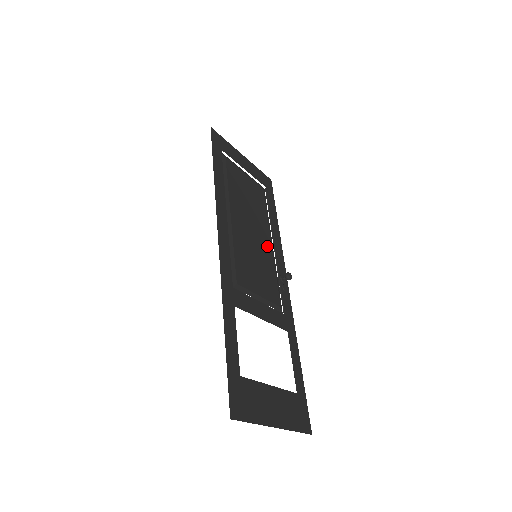
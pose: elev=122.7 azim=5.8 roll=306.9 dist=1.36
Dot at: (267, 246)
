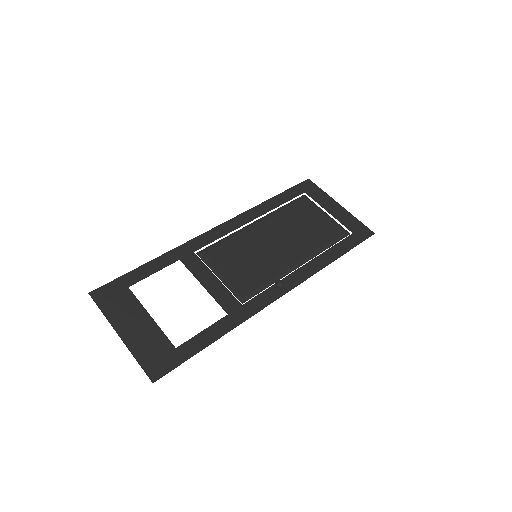
Dot at: (286, 260)
